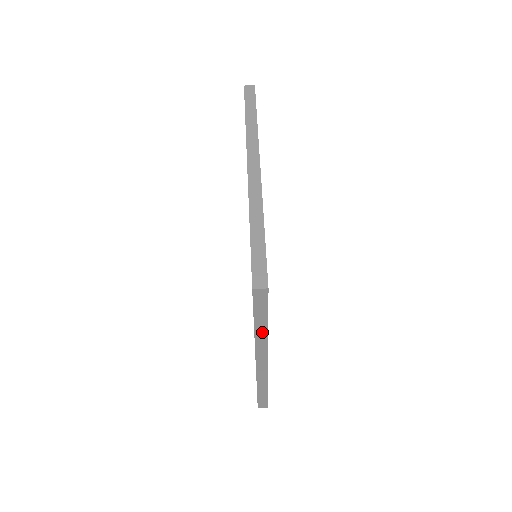
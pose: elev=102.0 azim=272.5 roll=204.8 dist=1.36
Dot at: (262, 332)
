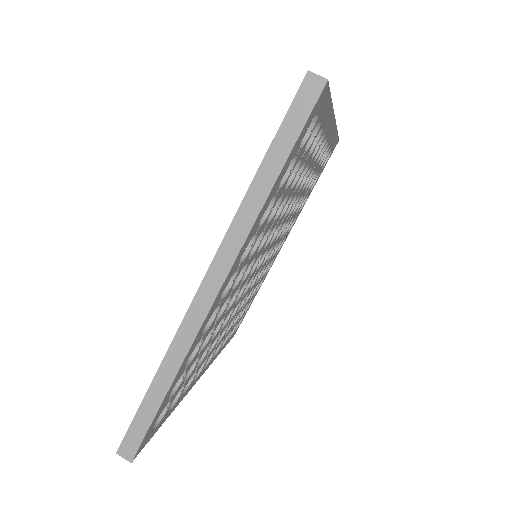
Dot at: occluded
